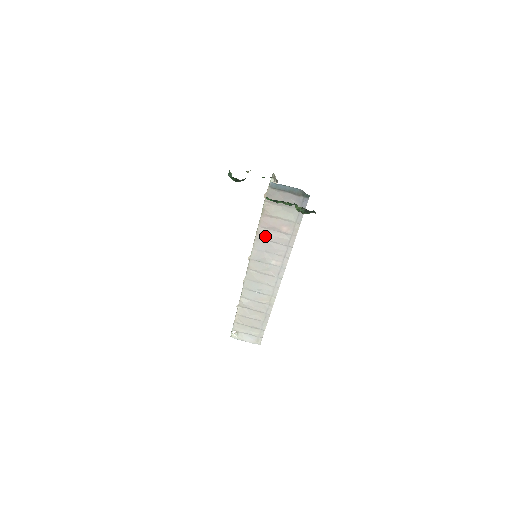
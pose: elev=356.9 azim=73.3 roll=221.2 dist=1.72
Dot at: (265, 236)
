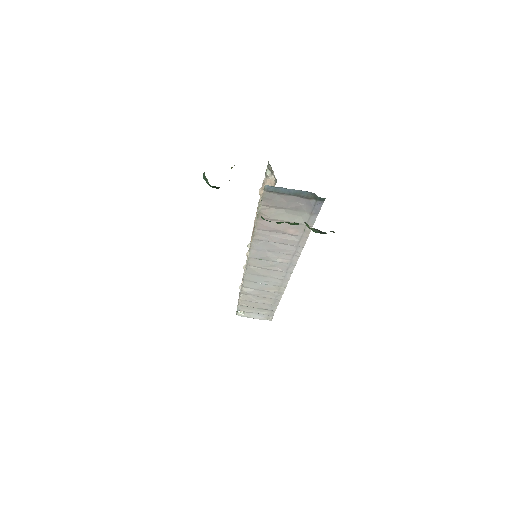
Dot at: (265, 237)
